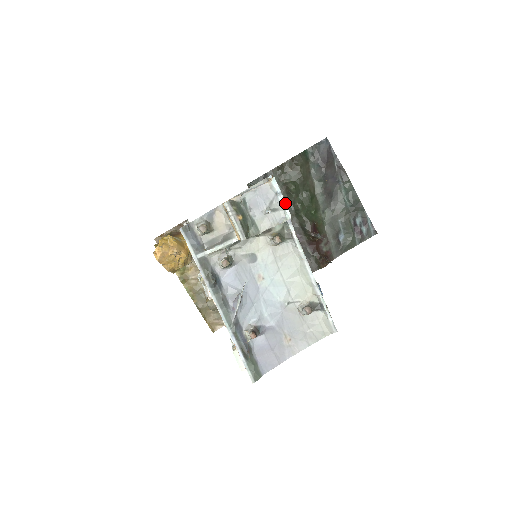
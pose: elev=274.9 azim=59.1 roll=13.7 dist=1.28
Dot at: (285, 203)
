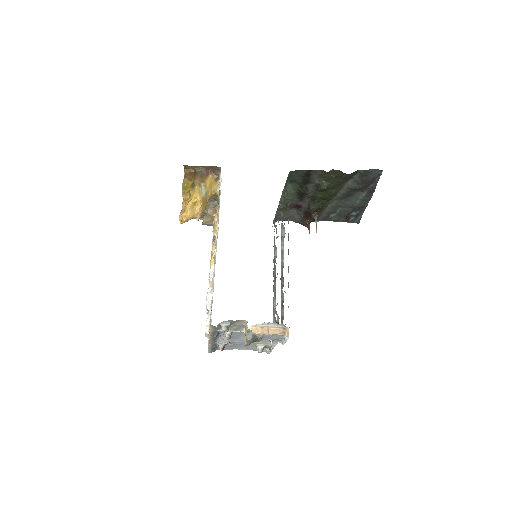
Dot at: (285, 342)
